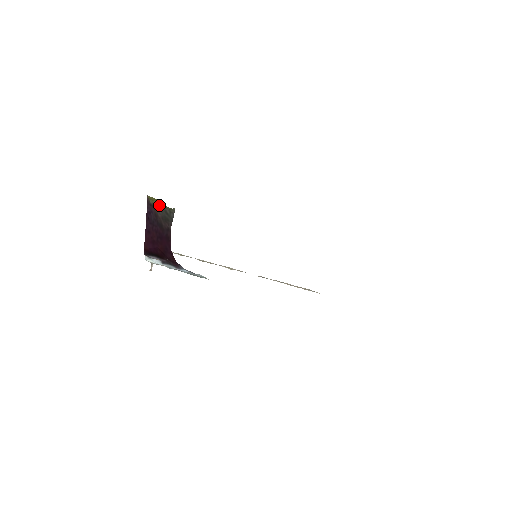
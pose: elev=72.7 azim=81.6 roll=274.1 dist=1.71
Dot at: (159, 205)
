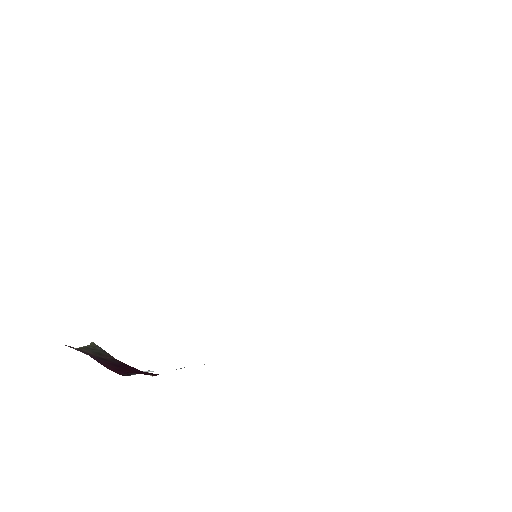
Dot at: occluded
